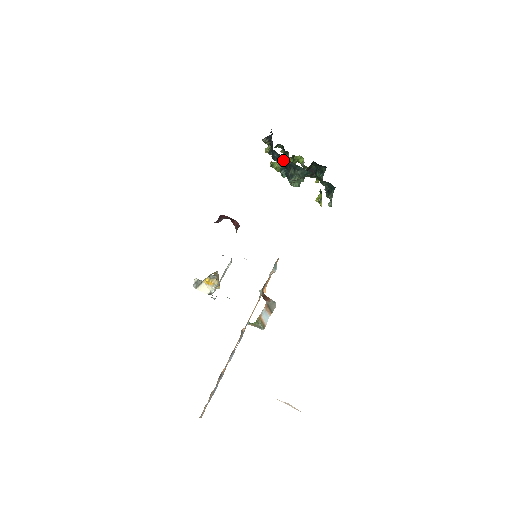
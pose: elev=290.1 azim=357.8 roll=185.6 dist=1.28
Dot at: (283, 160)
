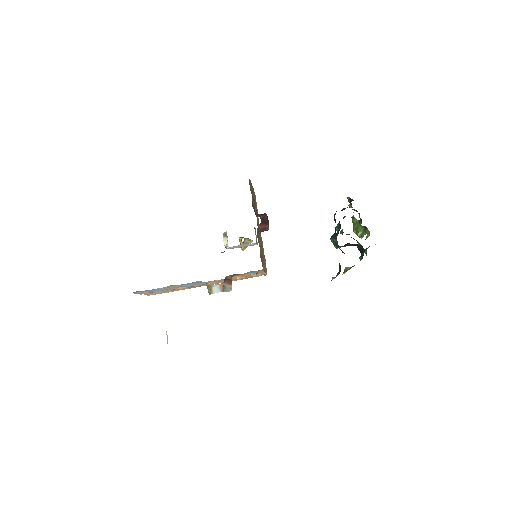
Dot at: occluded
